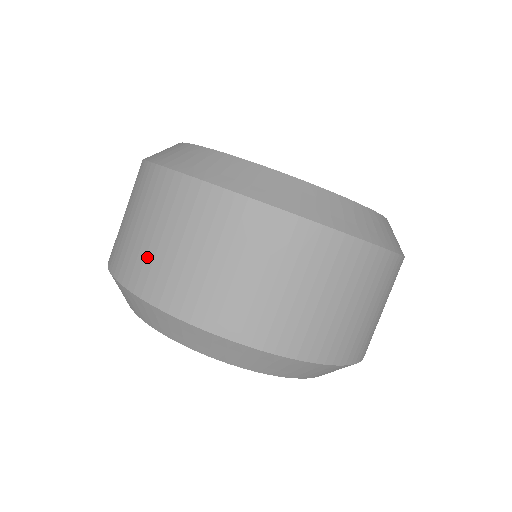
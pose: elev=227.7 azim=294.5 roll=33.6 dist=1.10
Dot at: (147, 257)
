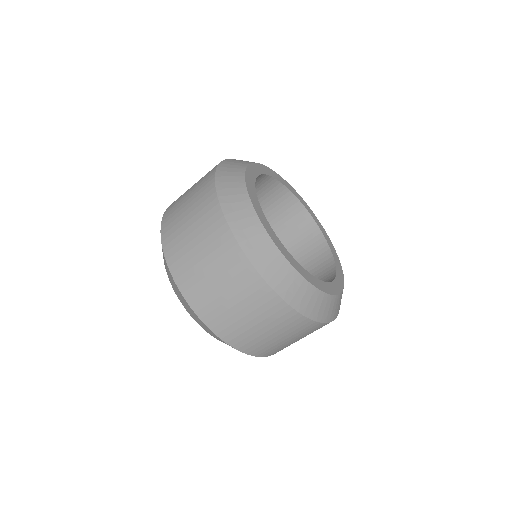
Dot at: (204, 289)
